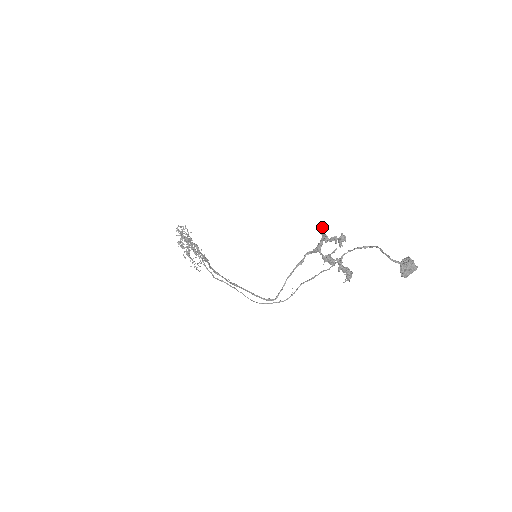
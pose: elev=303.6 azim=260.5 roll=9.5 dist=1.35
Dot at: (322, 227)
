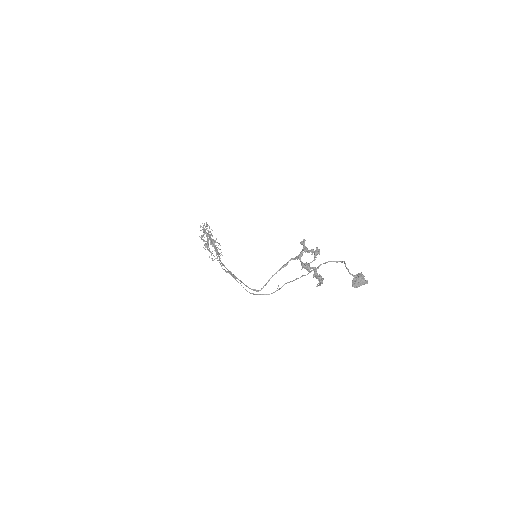
Dot at: (303, 240)
